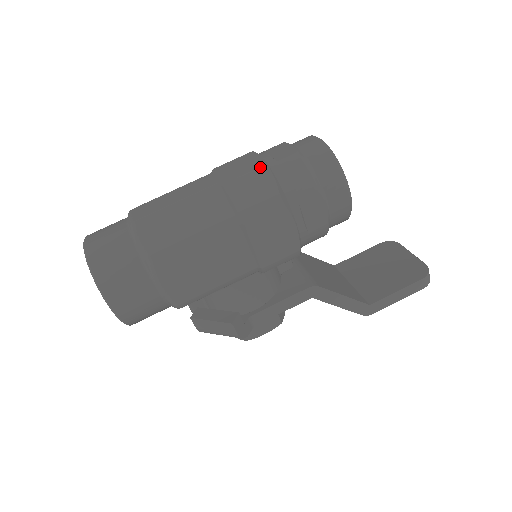
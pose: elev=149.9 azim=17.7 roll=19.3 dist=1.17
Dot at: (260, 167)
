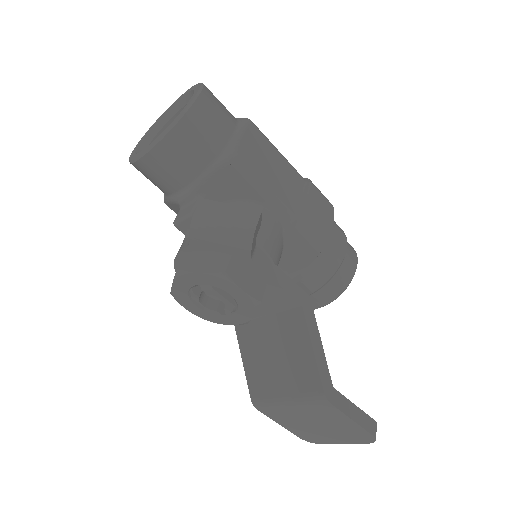
Dot at: occluded
